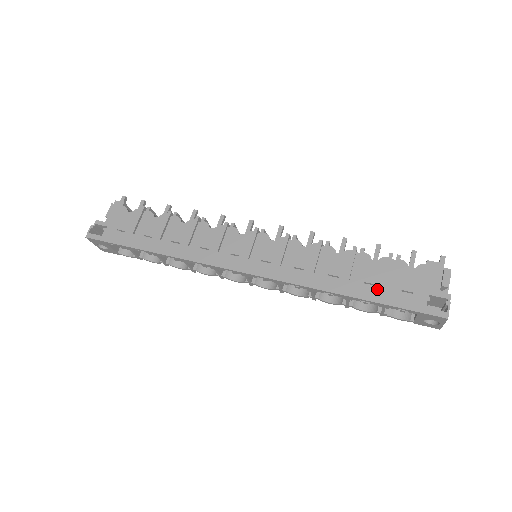
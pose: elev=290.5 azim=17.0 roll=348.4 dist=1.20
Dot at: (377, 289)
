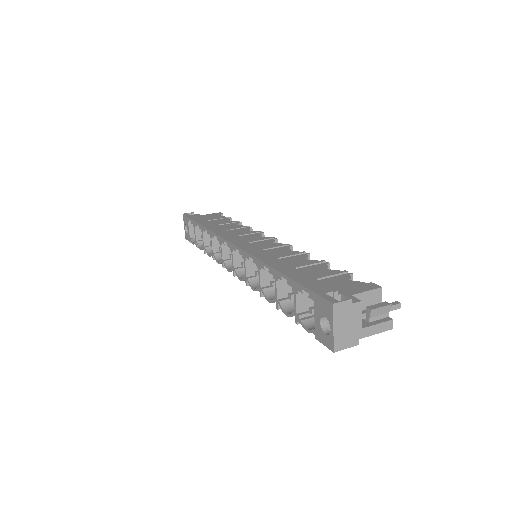
Dot at: (303, 274)
